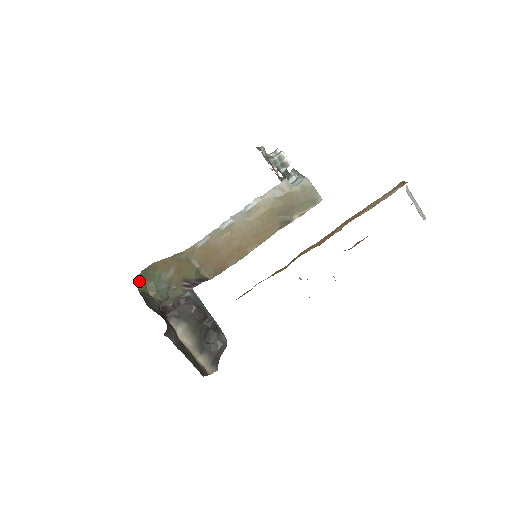
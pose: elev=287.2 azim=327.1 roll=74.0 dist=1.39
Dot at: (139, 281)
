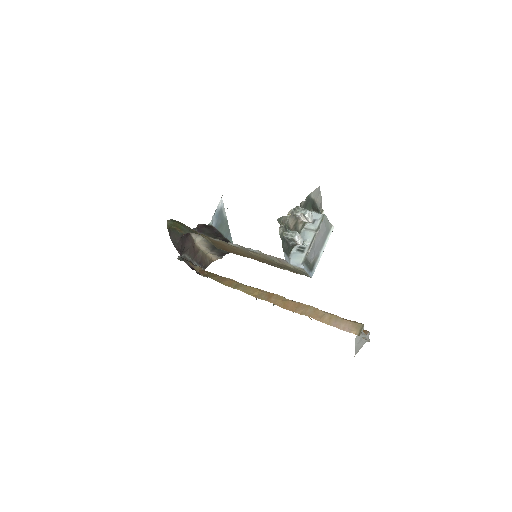
Dot at: (169, 221)
